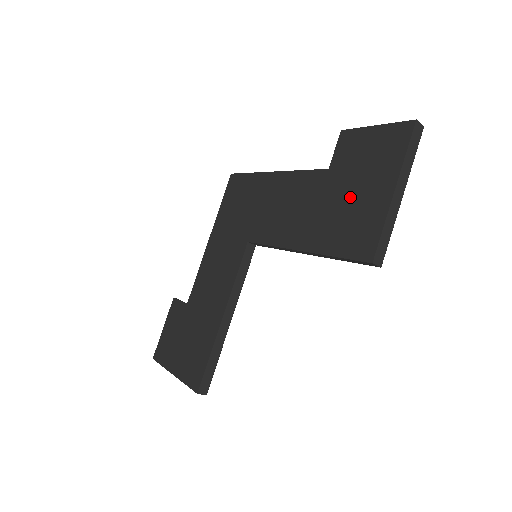
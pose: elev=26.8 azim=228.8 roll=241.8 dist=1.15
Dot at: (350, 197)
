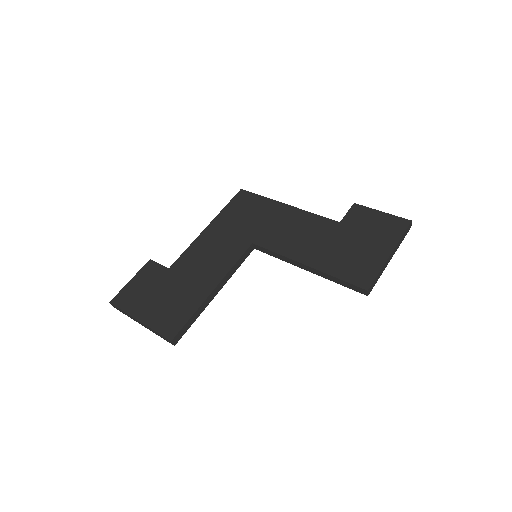
Dot at: (356, 246)
